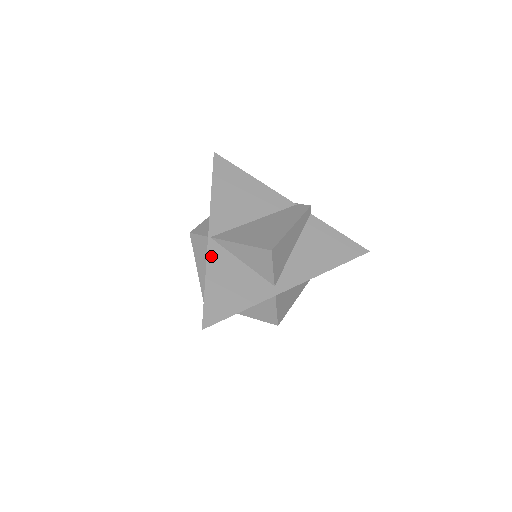
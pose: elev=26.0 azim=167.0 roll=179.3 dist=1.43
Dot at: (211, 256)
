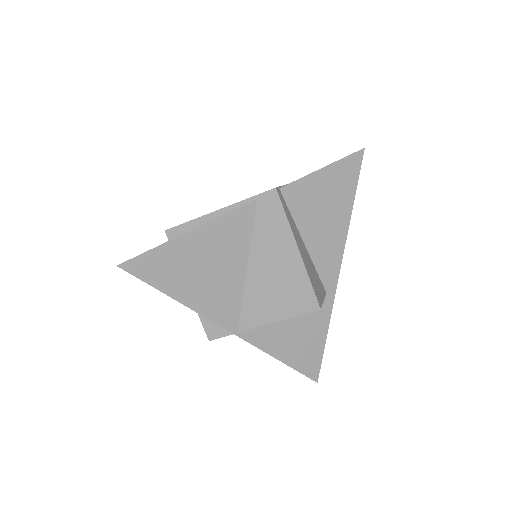
Dot at: (258, 343)
